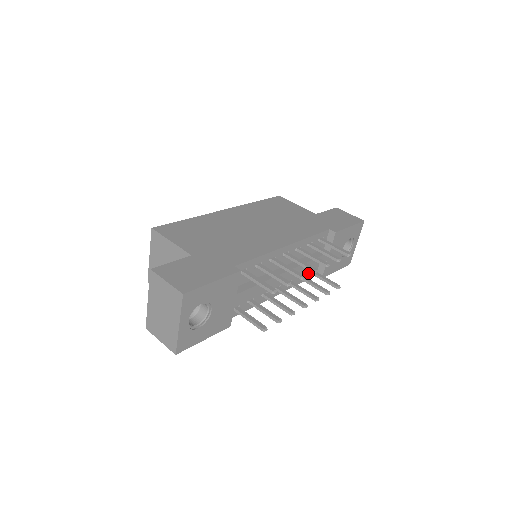
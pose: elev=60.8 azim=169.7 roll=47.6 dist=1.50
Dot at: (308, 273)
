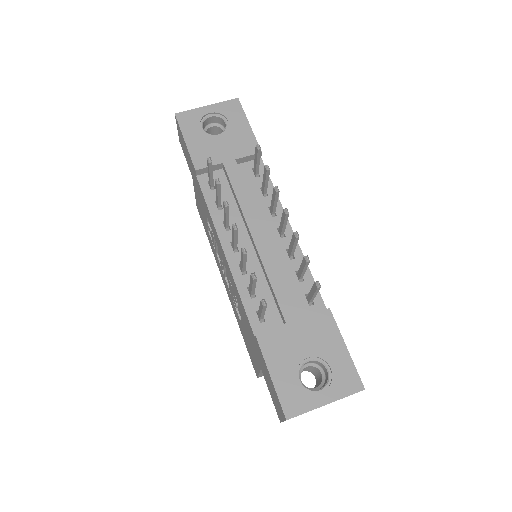
Dot at: (258, 309)
